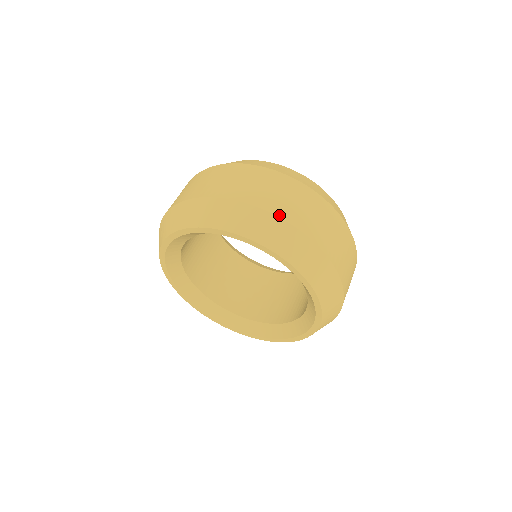
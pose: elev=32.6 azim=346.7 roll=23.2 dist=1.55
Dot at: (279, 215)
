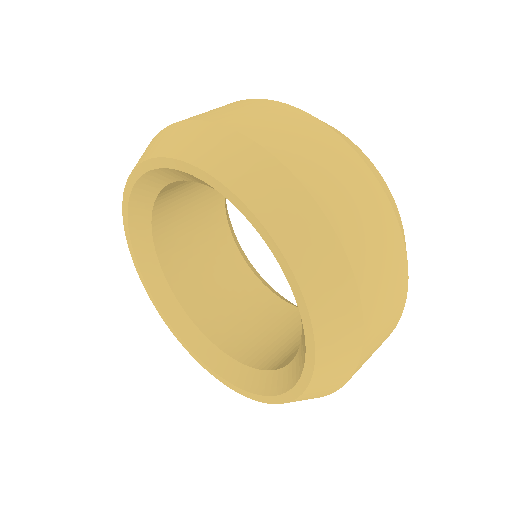
Dot at: (206, 119)
